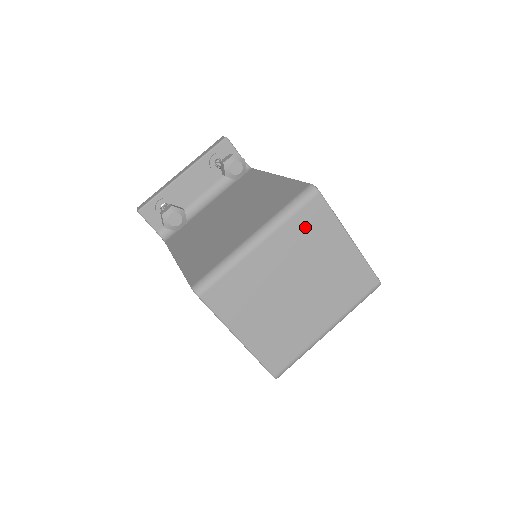
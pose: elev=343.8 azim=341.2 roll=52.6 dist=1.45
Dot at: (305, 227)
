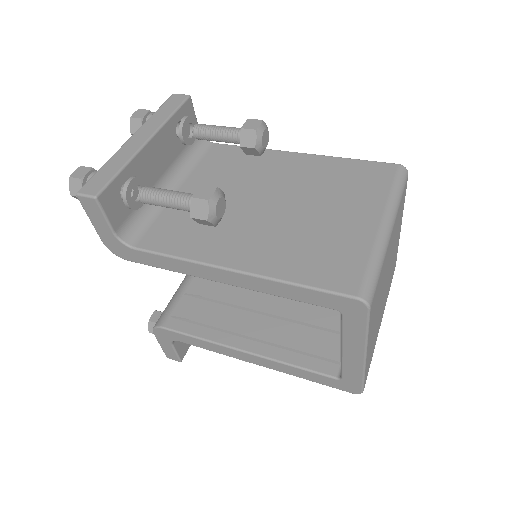
Dot at: (400, 212)
